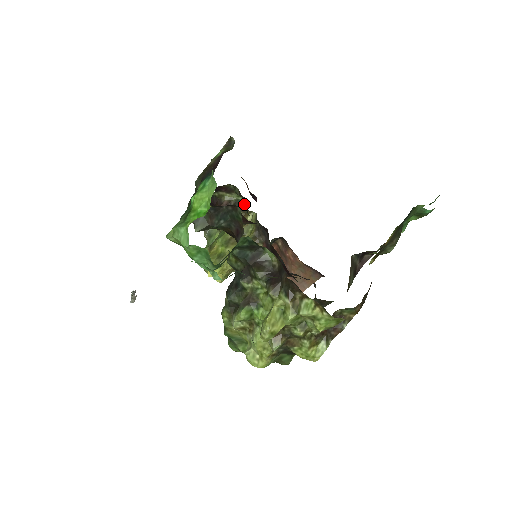
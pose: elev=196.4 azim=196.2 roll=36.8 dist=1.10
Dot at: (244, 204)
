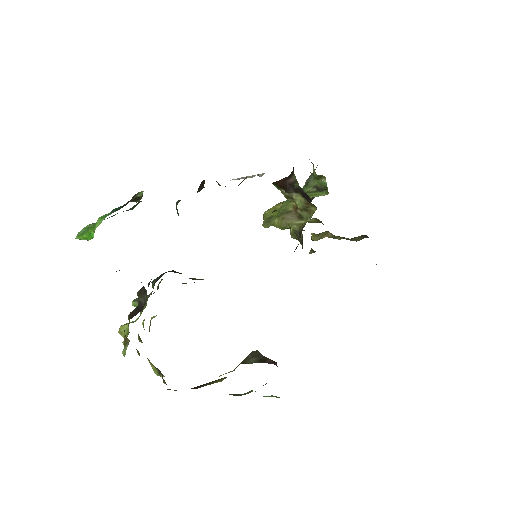
Dot at: occluded
